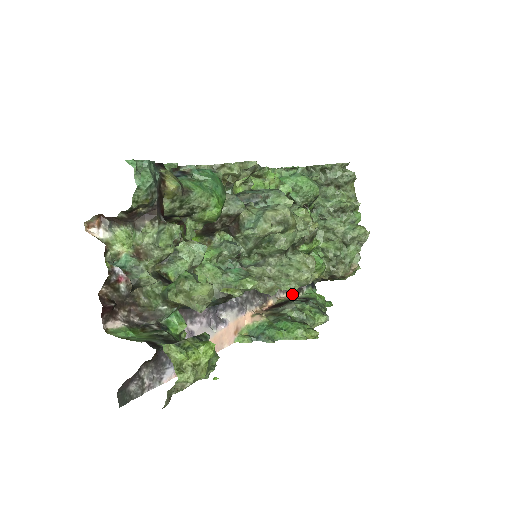
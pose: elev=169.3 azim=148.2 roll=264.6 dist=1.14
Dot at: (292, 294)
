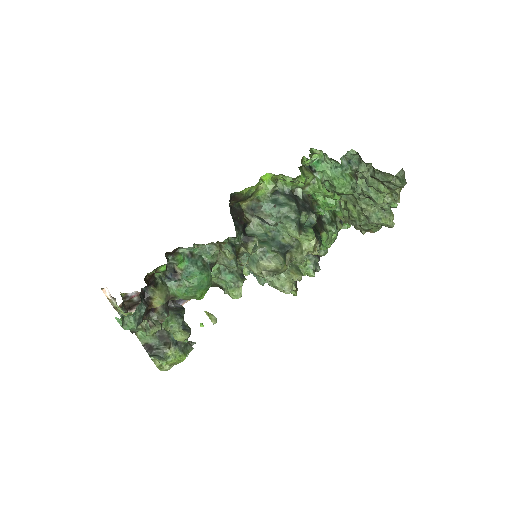
Dot at: occluded
